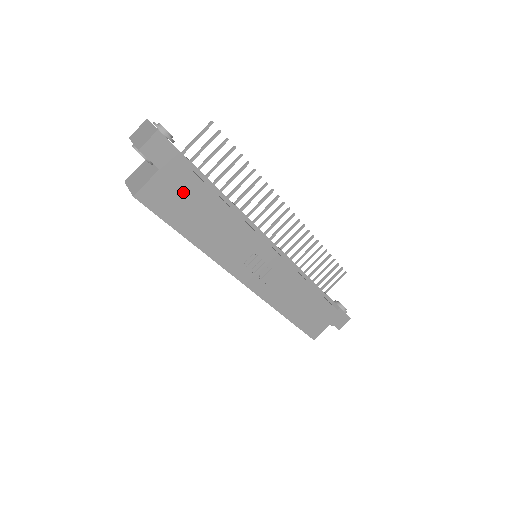
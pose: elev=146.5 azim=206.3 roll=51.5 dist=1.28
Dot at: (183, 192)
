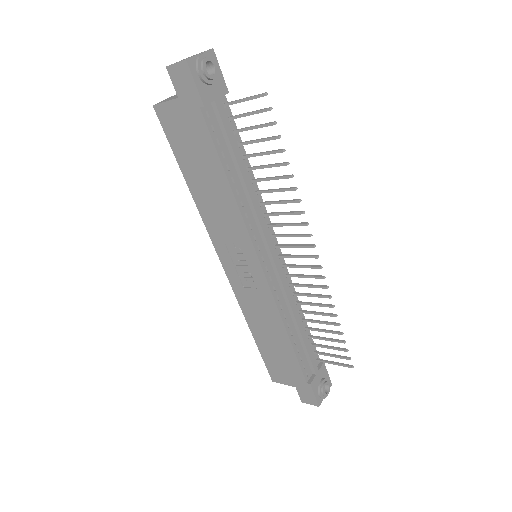
Dot at: (193, 135)
